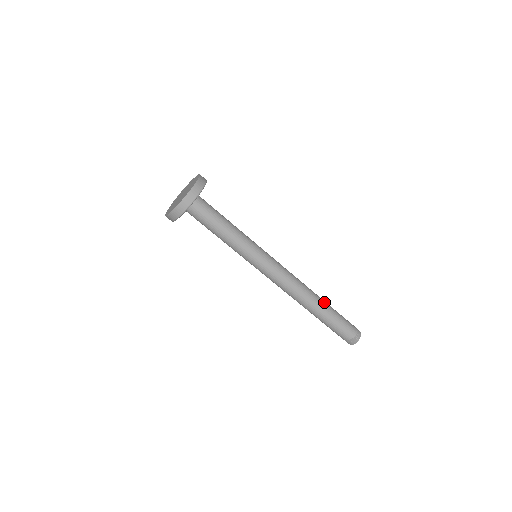
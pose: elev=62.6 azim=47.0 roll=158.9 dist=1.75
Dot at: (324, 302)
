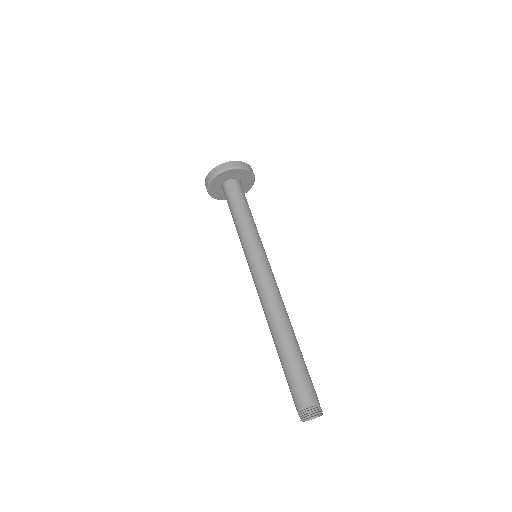
Dot at: occluded
